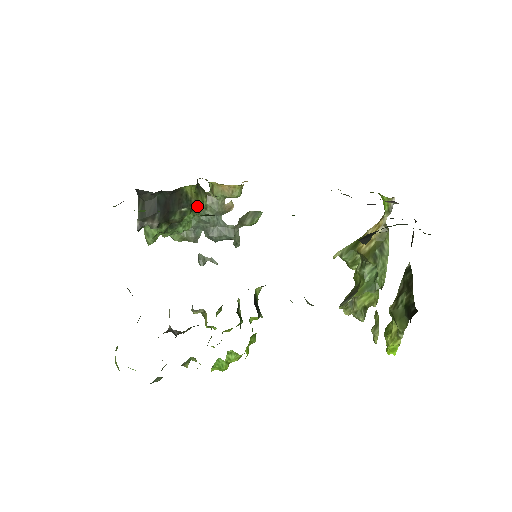
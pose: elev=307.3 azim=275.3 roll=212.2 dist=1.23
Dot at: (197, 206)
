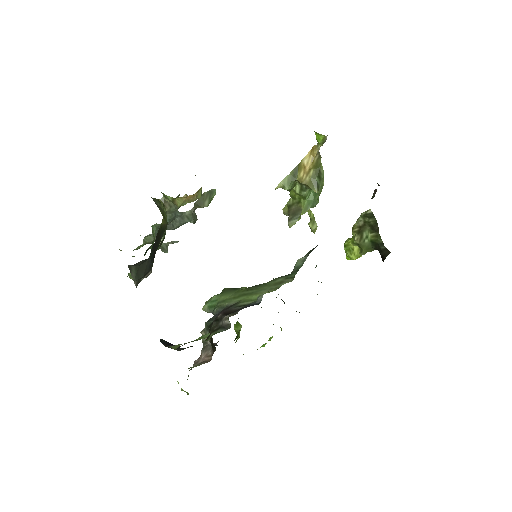
Dot at: occluded
